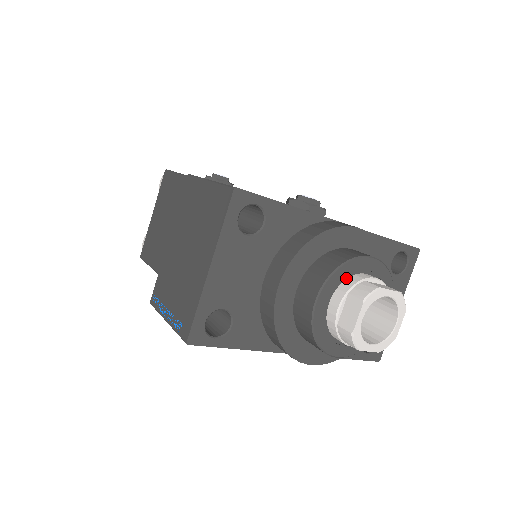
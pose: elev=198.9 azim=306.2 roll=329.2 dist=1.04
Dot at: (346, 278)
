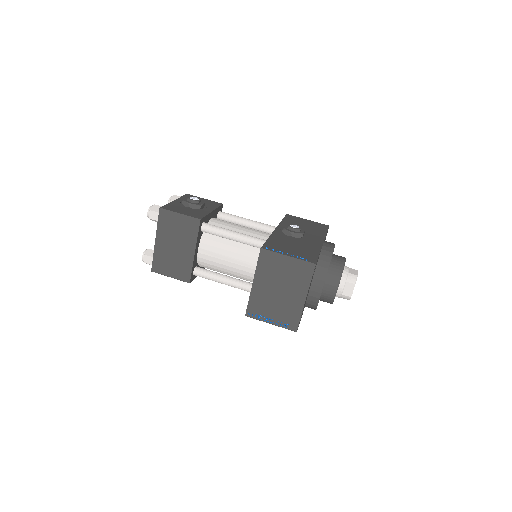
Dot at: occluded
